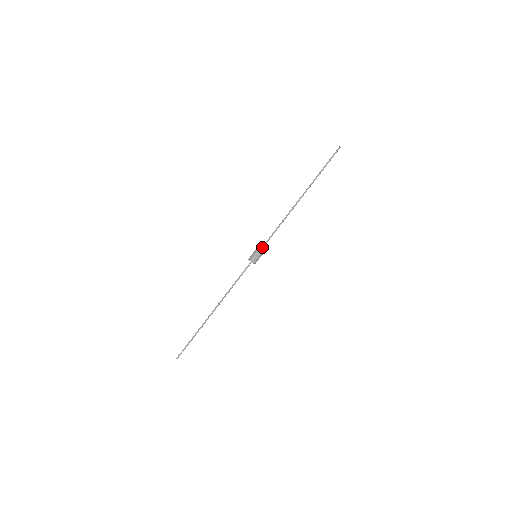
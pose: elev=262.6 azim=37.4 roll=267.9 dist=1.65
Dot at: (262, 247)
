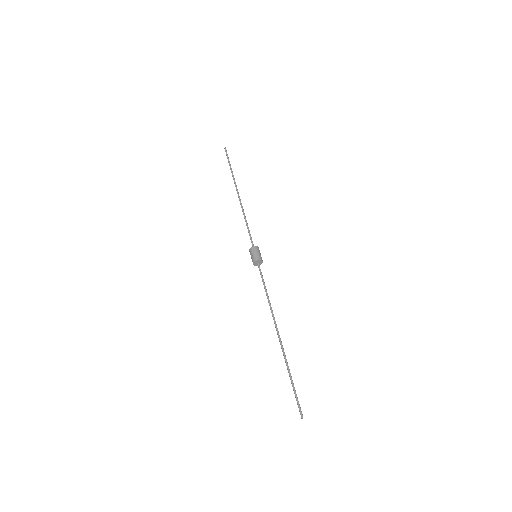
Dot at: (253, 245)
